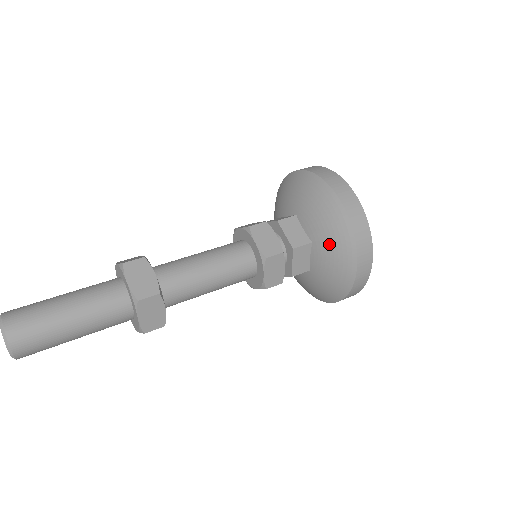
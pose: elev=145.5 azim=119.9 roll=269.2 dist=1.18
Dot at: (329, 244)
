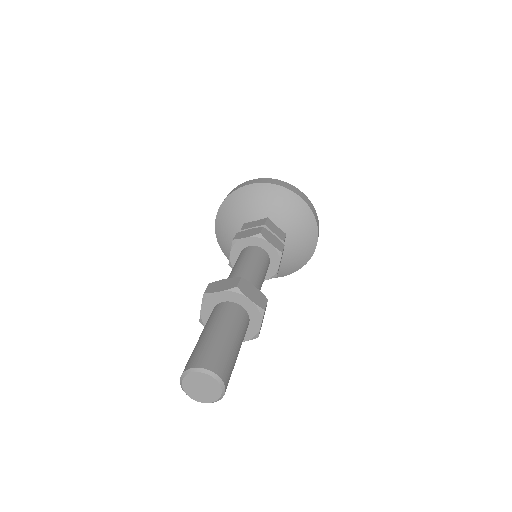
Dot at: (274, 204)
